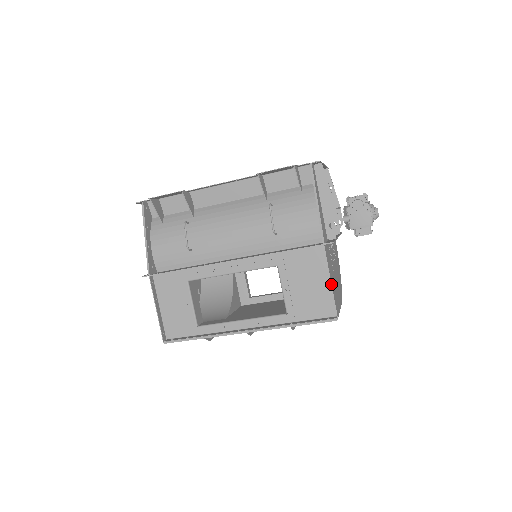
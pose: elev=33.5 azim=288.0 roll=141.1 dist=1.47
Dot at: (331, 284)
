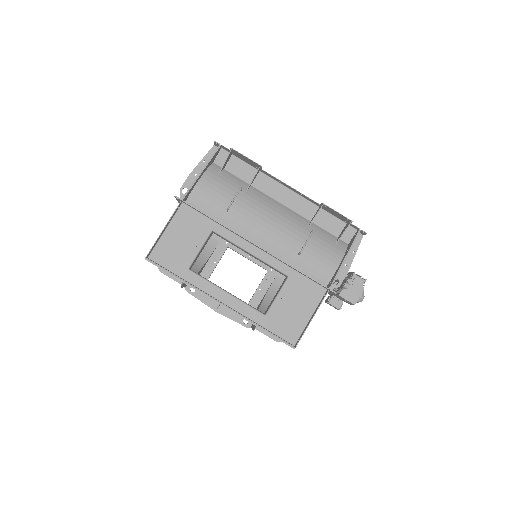
Dot at: (311, 320)
